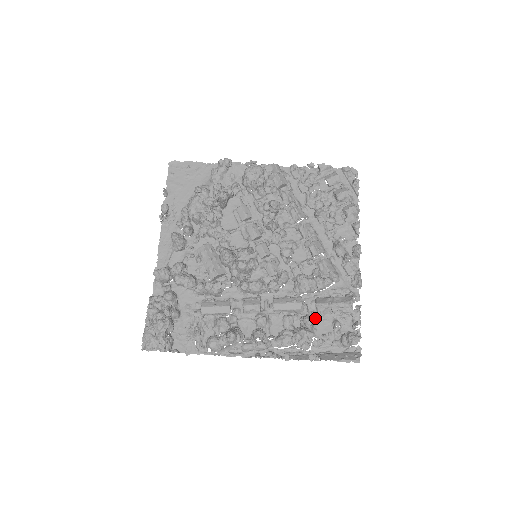
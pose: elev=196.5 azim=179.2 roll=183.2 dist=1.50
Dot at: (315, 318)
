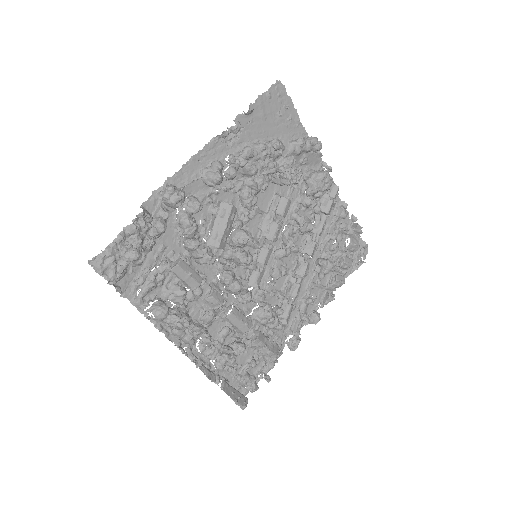
Dot at: occluded
